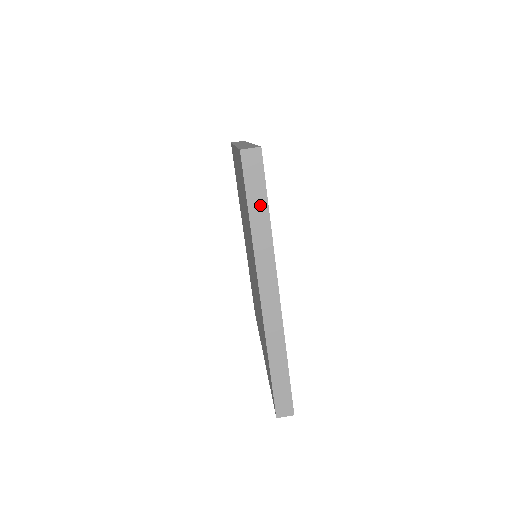
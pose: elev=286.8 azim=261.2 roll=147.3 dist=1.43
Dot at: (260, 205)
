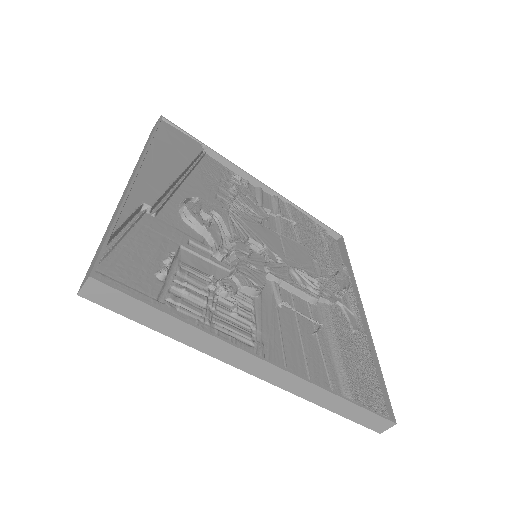
Dot at: occluded
